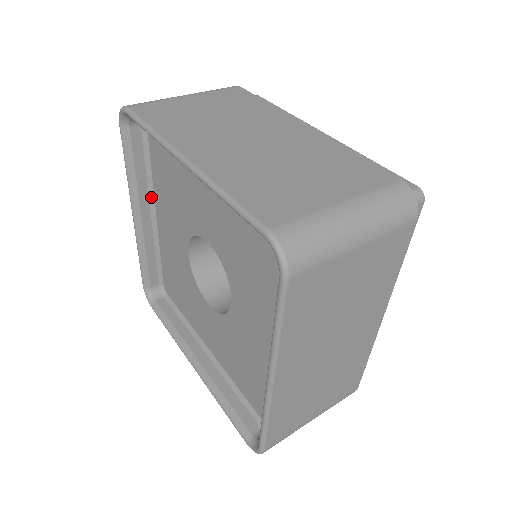
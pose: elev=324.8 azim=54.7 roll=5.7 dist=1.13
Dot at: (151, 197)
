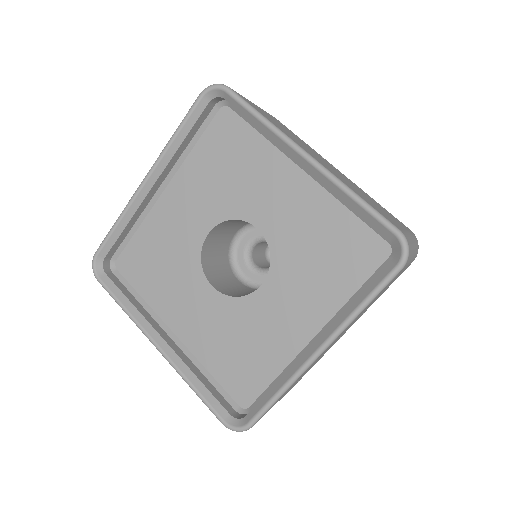
Dot at: (174, 170)
